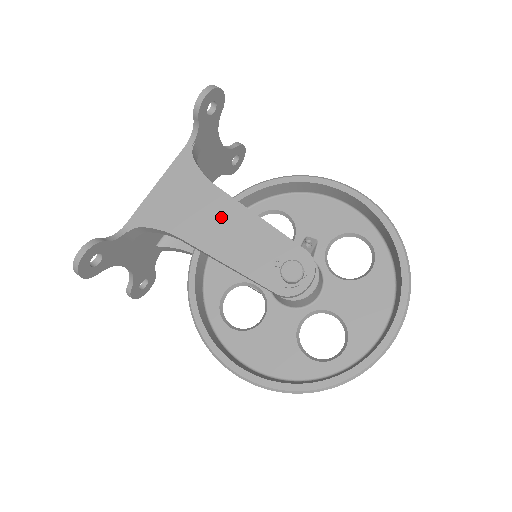
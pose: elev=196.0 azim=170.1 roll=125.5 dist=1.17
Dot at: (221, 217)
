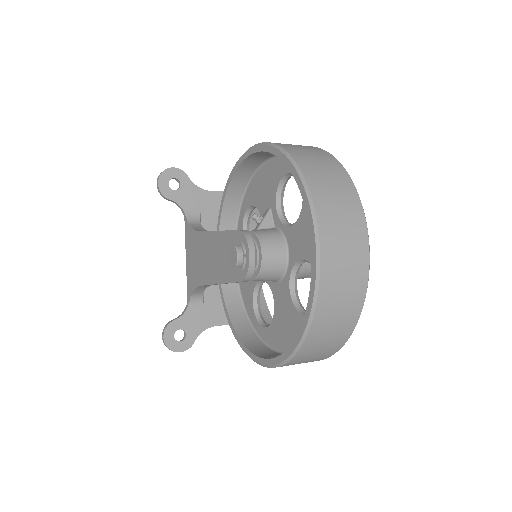
Dot at: (207, 251)
